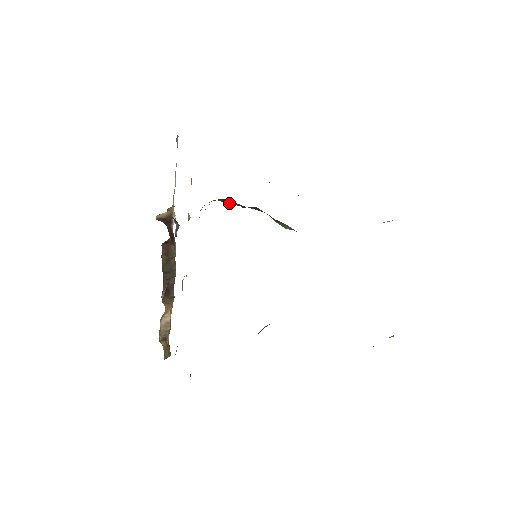
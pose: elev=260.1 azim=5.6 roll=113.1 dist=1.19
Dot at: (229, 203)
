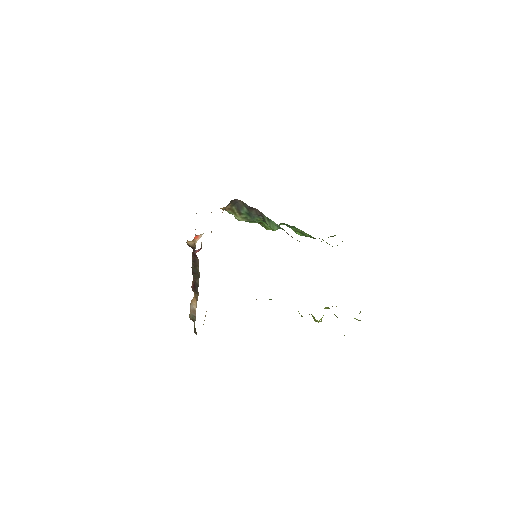
Dot at: (239, 211)
